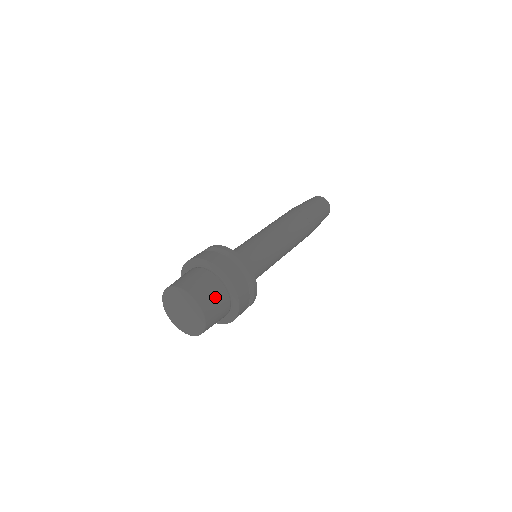
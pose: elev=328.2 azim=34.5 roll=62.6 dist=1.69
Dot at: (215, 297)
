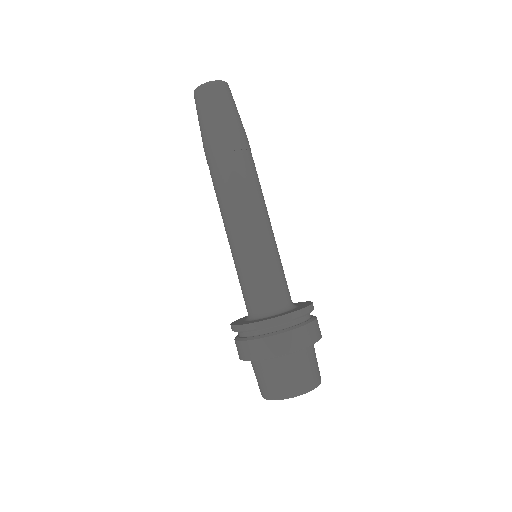
Dot at: (313, 364)
